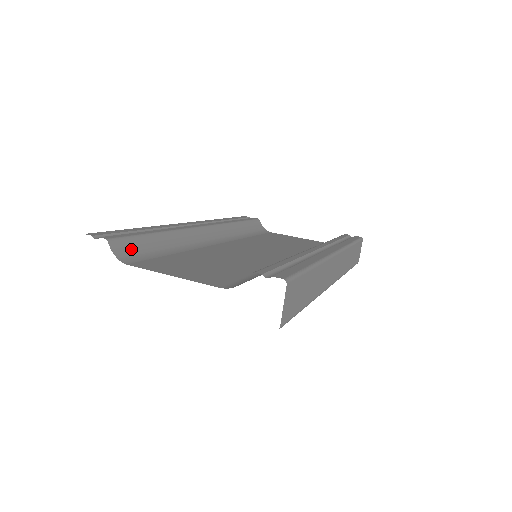
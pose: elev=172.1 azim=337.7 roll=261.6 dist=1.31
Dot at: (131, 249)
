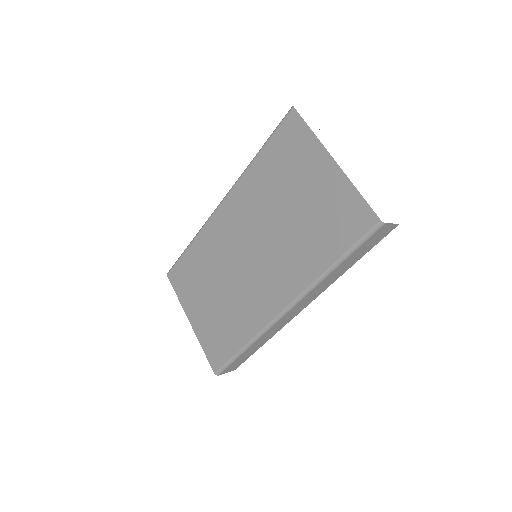
Dot at: occluded
